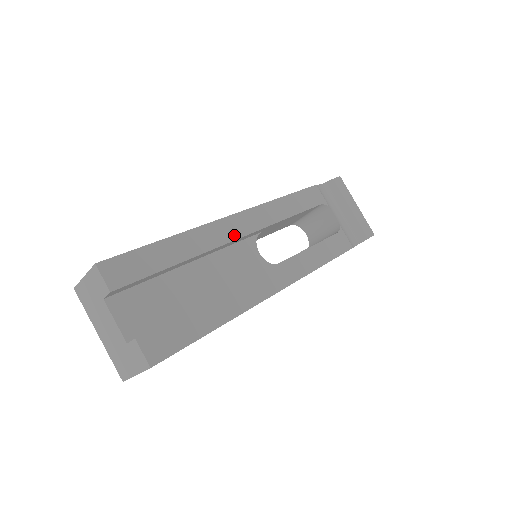
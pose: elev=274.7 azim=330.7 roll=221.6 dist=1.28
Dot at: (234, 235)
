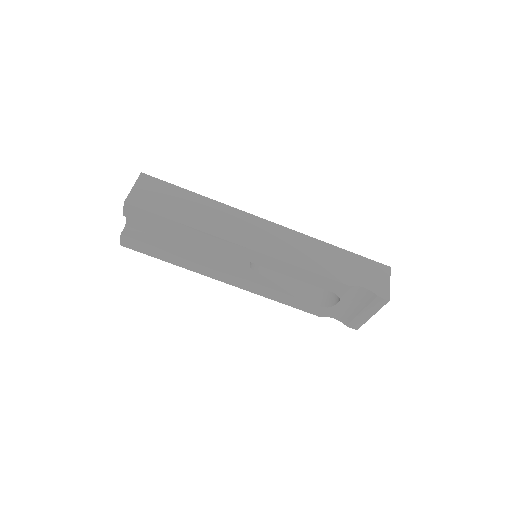
Dot at: (228, 251)
